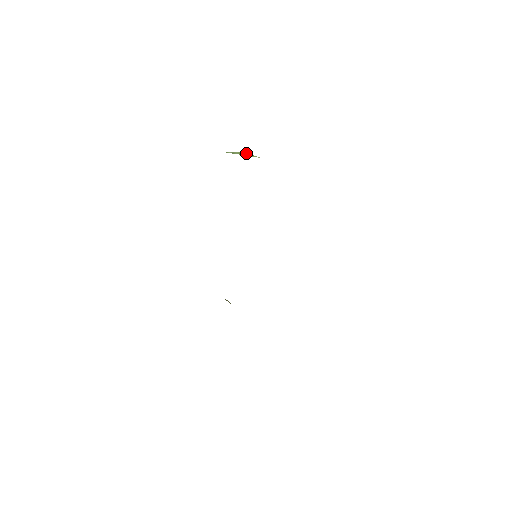
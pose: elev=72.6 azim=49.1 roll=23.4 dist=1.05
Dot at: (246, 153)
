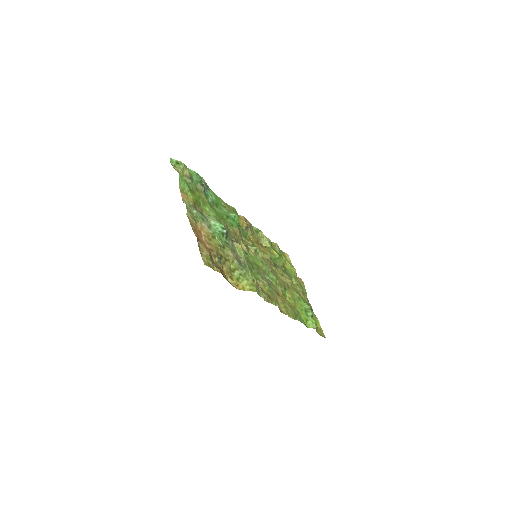
Dot at: (248, 275)
